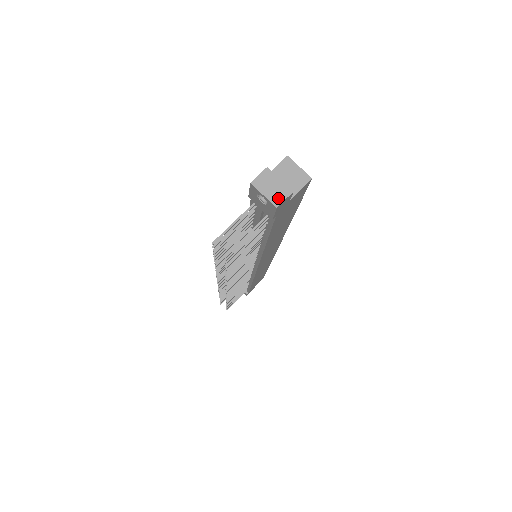
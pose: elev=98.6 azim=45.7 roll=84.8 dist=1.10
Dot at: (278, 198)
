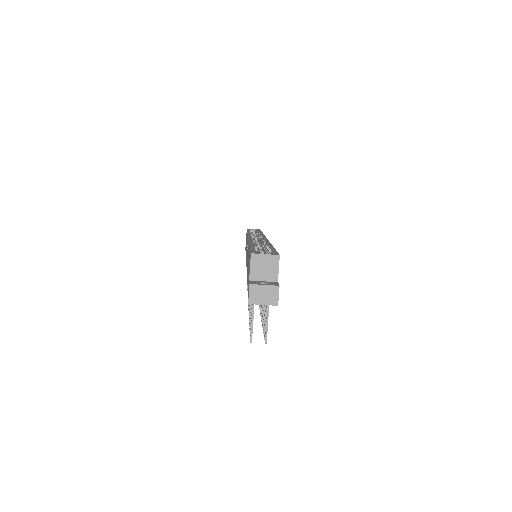
Dot at: (274, 299)
